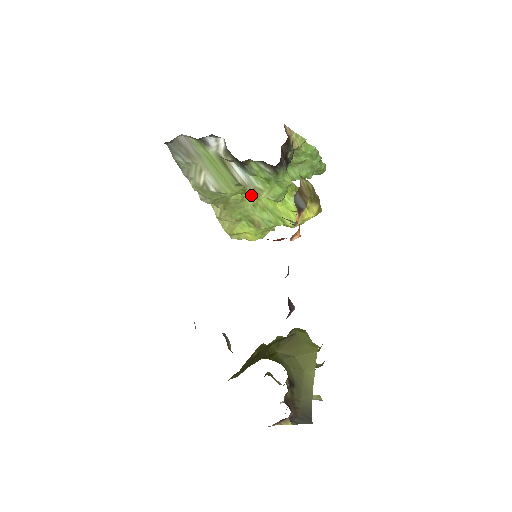
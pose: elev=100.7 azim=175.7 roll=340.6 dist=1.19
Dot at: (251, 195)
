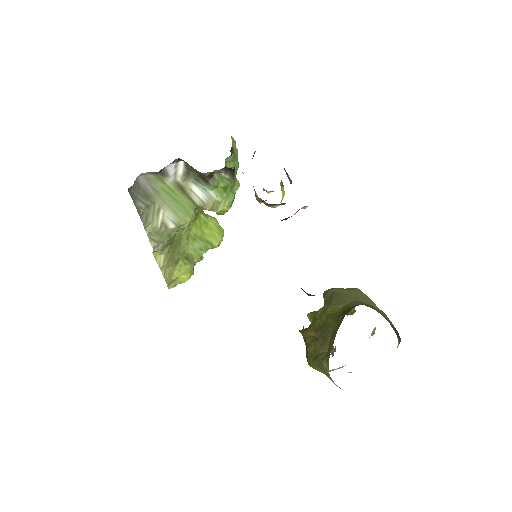
Dot at: occluded
